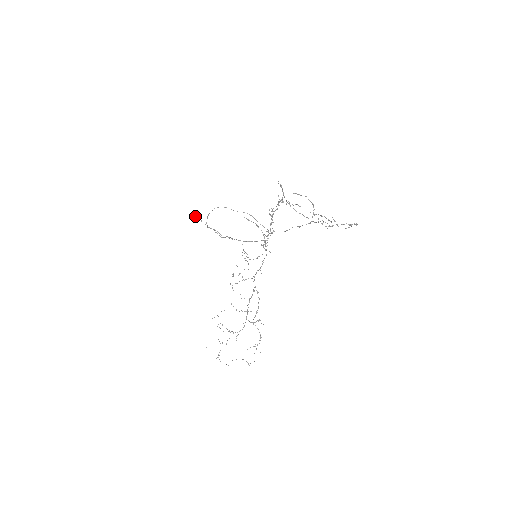
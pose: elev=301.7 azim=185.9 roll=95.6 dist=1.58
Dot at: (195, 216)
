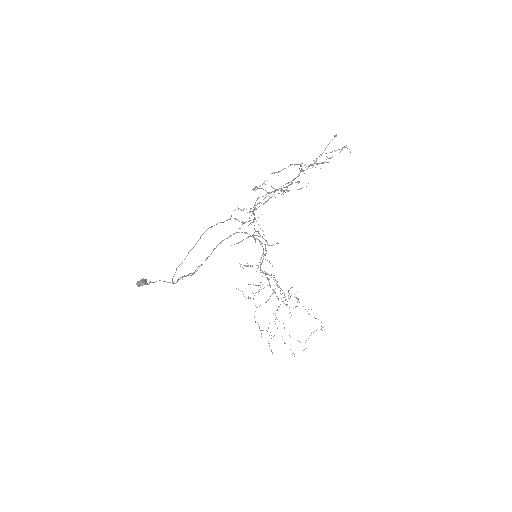
Dot at: occluded
